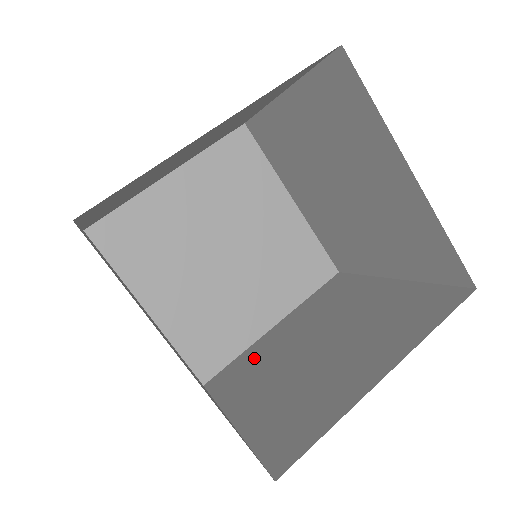
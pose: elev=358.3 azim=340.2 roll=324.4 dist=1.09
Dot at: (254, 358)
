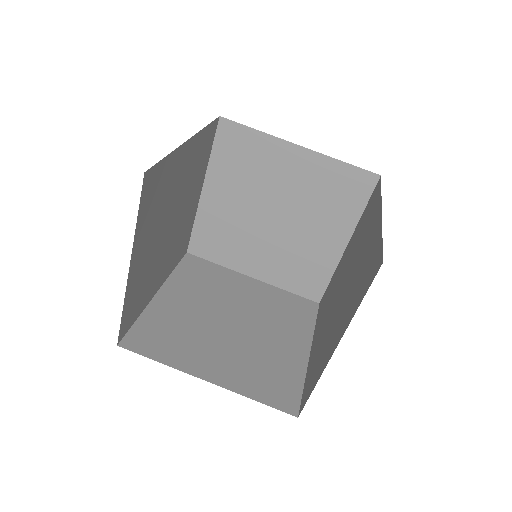
Dot at: occluded
